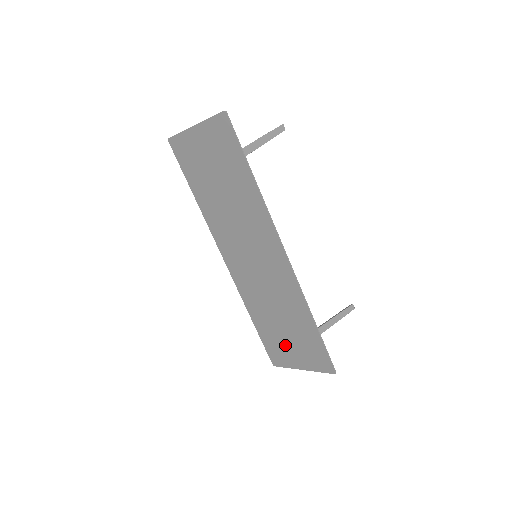
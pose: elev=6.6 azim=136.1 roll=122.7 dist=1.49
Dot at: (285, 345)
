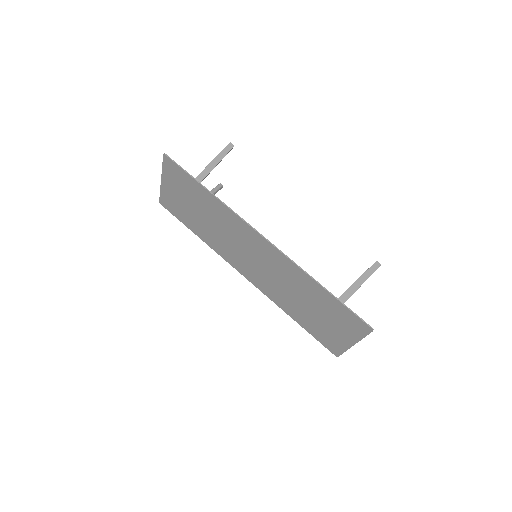
Dot at: (326, 328)
